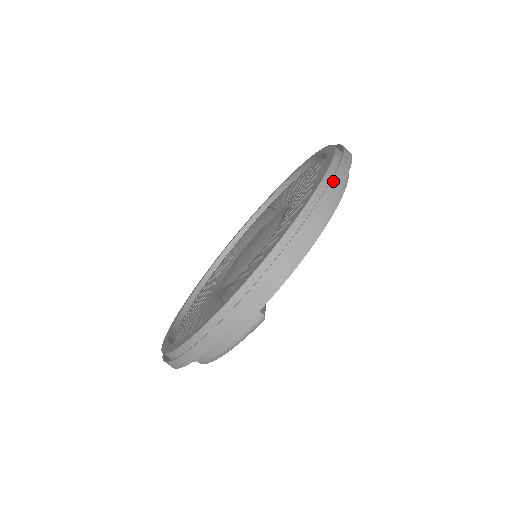
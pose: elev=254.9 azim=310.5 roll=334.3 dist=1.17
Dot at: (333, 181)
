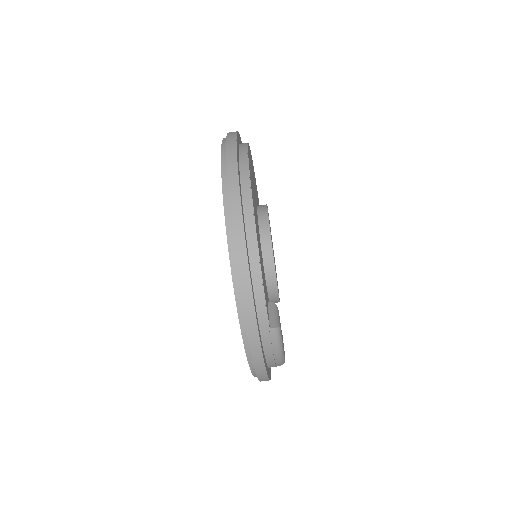
Dot at: (231, 204)
